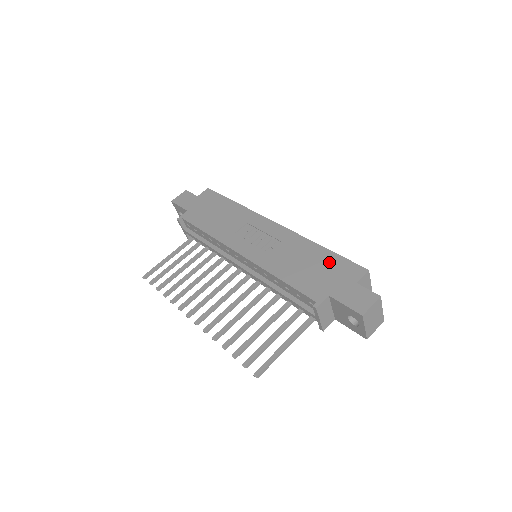
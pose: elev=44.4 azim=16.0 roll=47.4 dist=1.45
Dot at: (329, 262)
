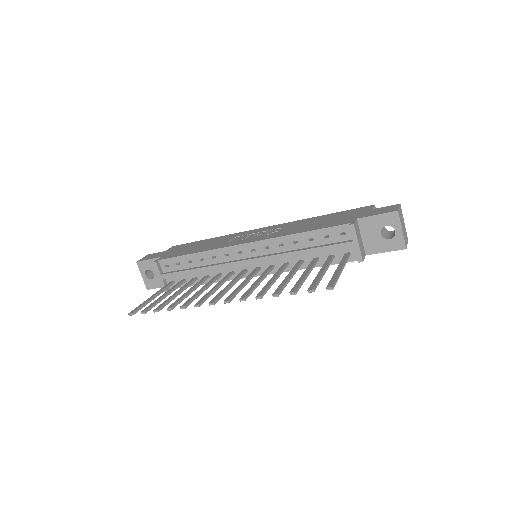
Dot at: (337, 215)
